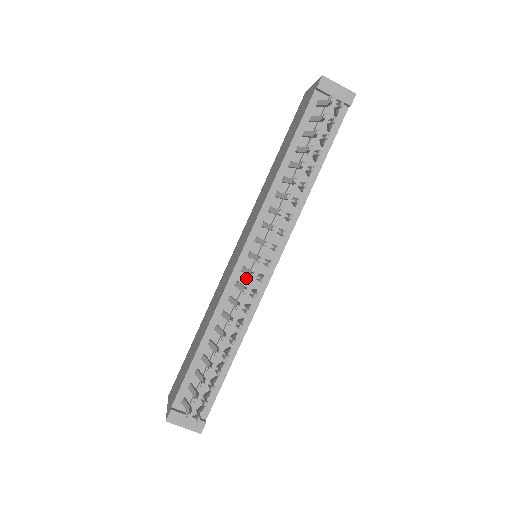
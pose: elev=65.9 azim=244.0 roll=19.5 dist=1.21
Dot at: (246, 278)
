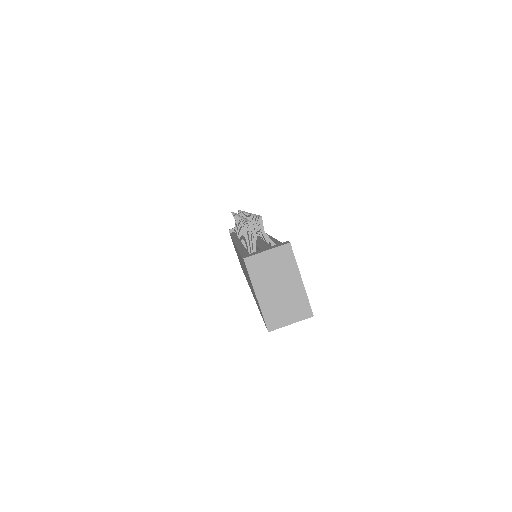
Dot at: occluded
